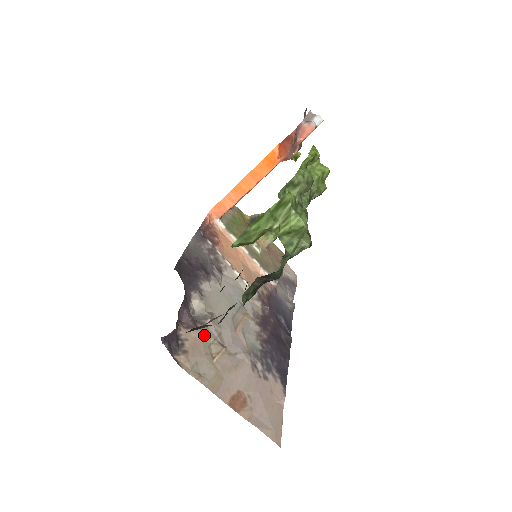
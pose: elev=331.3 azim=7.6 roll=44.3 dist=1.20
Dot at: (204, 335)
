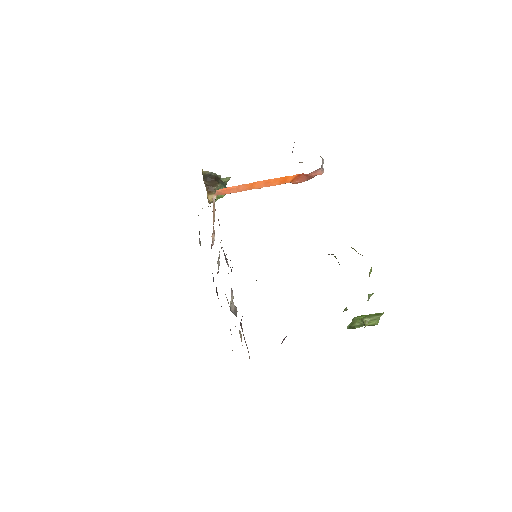
Dot at: occluded
